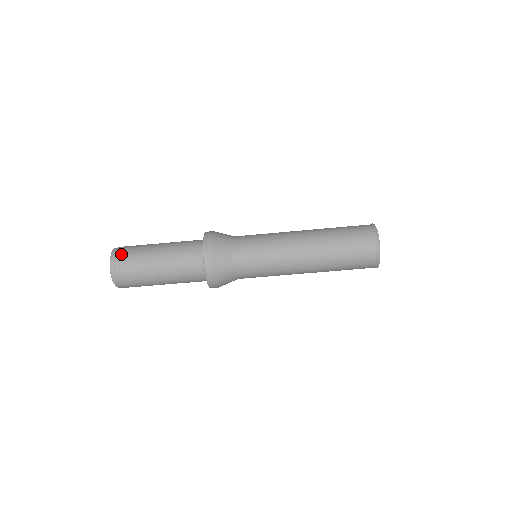
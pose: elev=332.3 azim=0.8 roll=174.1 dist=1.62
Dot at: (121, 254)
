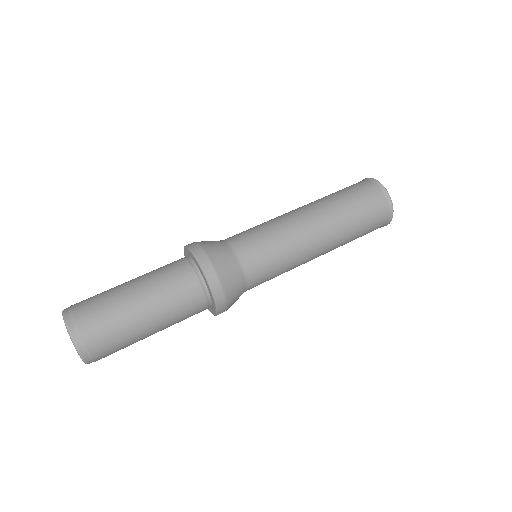
Dot at: occluded
